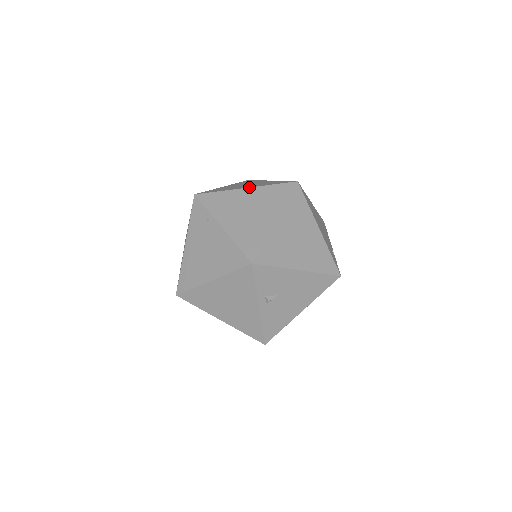
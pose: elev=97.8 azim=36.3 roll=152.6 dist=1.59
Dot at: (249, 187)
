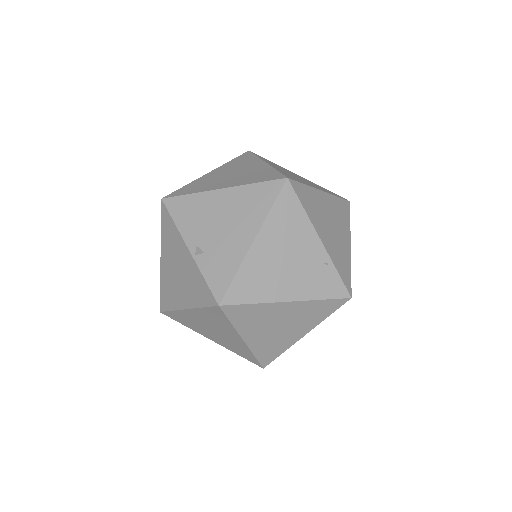
Dot at: (187, 309)
